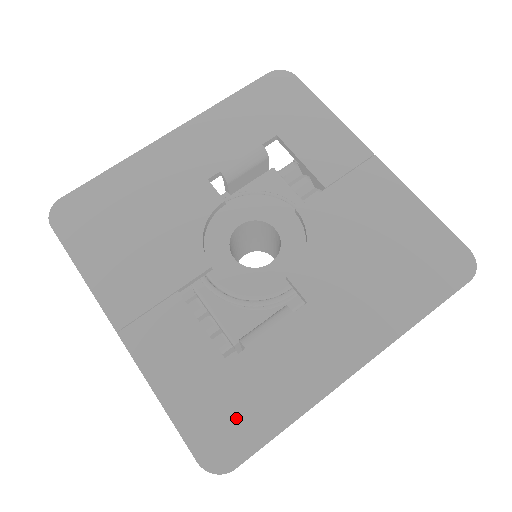
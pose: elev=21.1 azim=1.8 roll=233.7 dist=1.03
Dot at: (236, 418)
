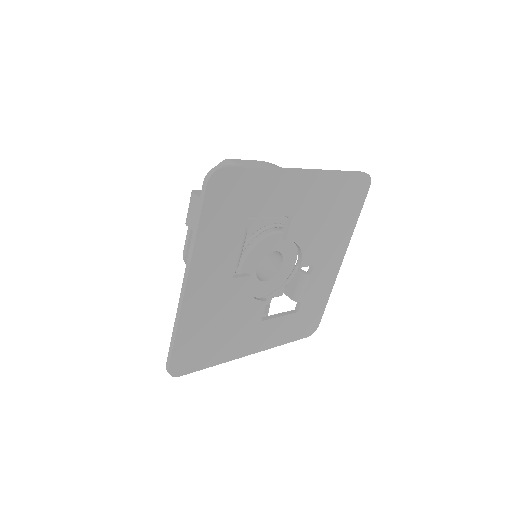
Dot at: (311, 318)
